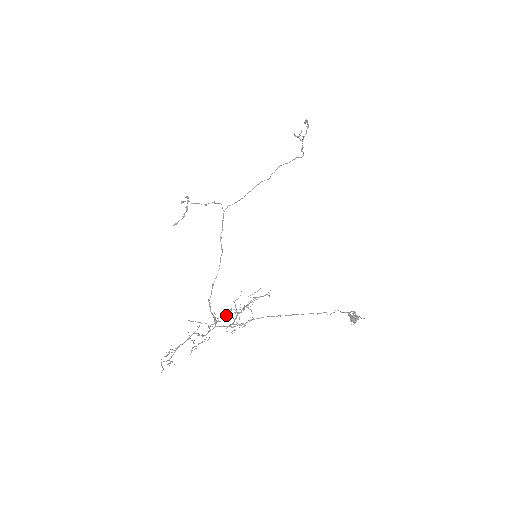
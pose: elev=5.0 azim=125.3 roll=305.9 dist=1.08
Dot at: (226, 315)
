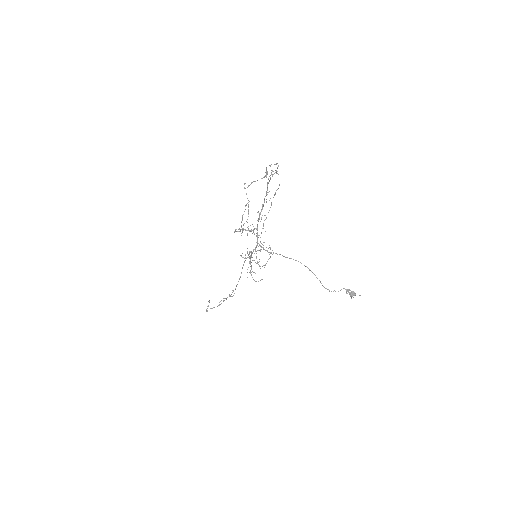
Dot at: occluded
